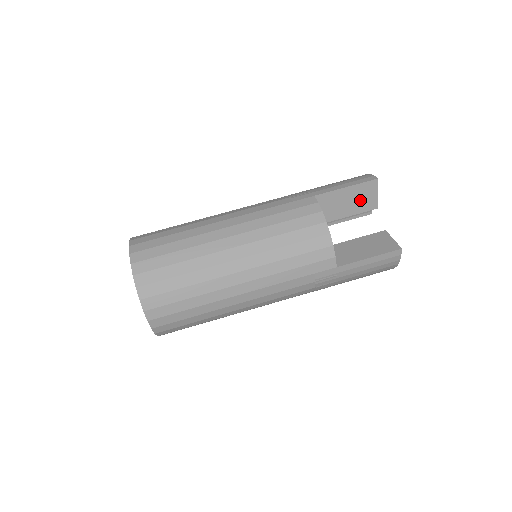
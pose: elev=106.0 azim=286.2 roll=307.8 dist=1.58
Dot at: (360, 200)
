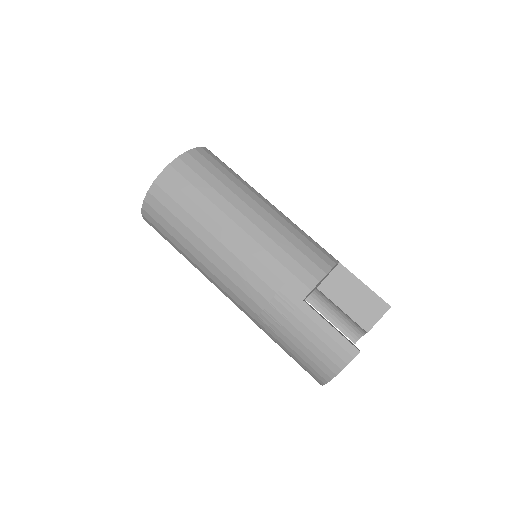
Dot at: (363, 308)
